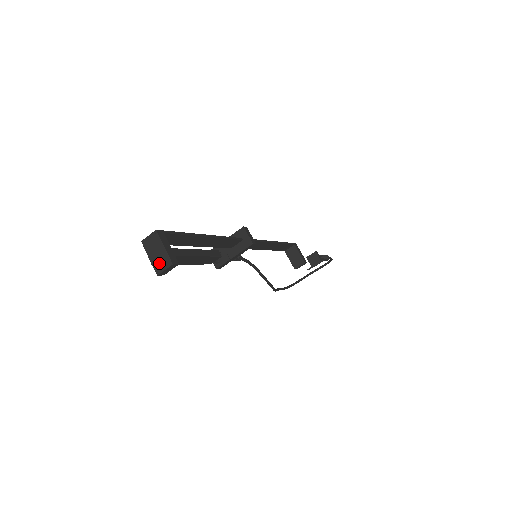
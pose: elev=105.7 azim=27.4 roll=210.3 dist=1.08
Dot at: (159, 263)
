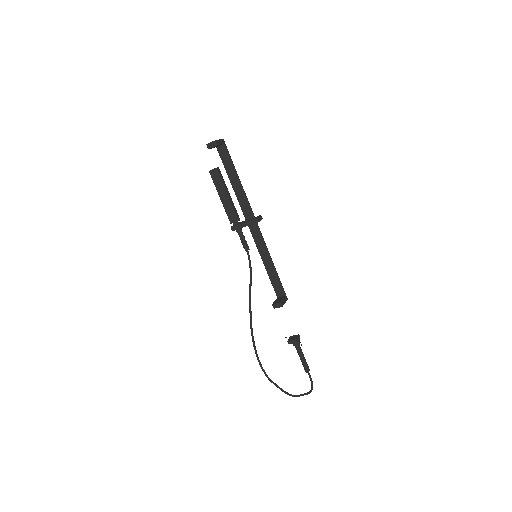
Dot at: (212, 142)
